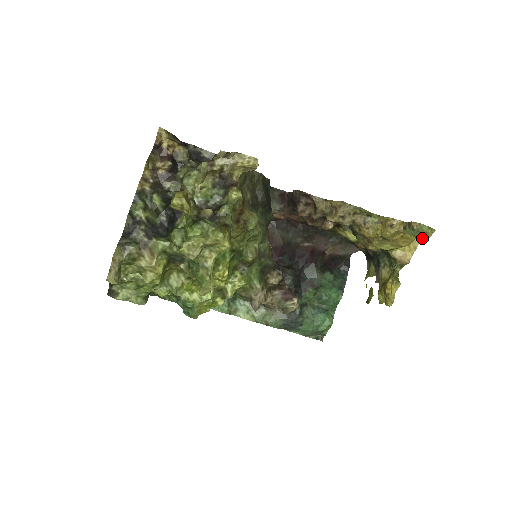
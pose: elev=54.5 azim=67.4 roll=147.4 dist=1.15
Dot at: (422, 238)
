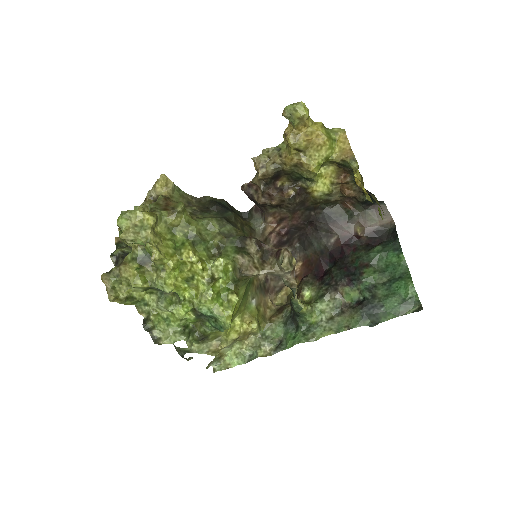
Dot at: (299, 115)
